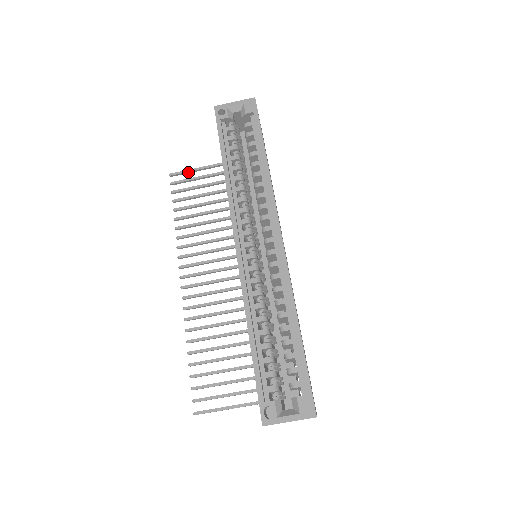
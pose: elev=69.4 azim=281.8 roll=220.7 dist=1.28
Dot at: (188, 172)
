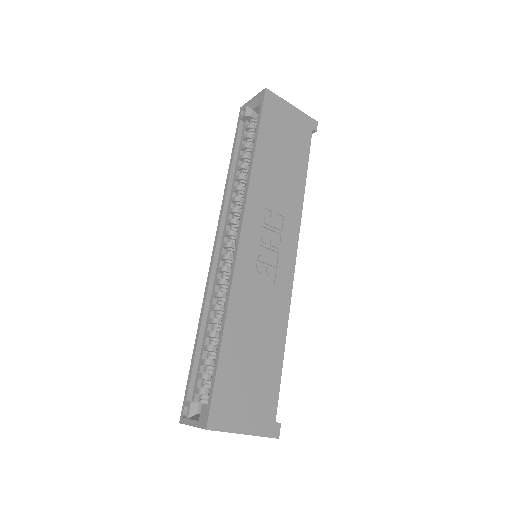
Dot at: occluded
